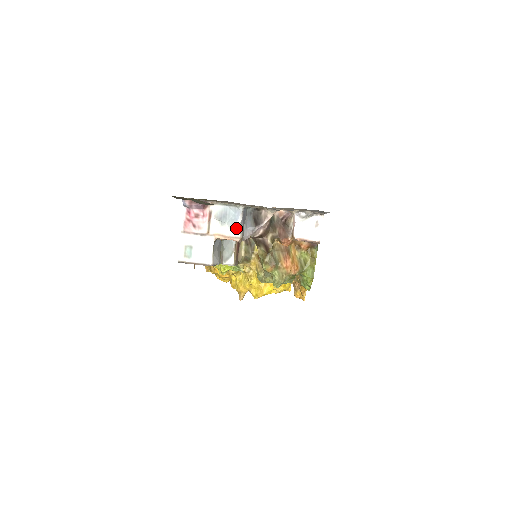
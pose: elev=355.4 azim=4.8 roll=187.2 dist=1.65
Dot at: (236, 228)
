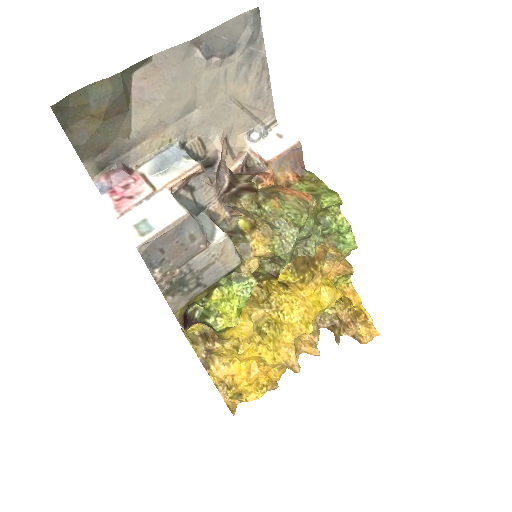
Dot at: (186, 161)
